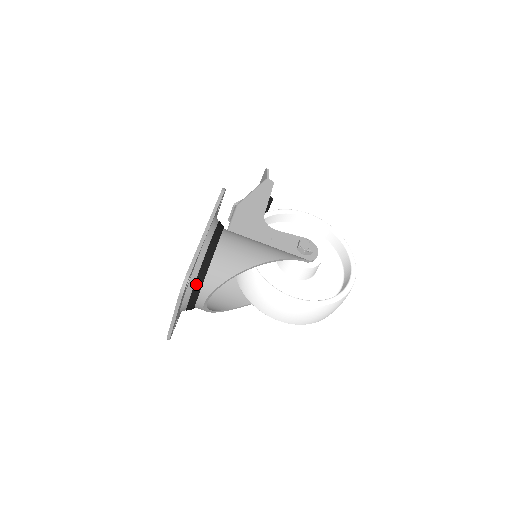
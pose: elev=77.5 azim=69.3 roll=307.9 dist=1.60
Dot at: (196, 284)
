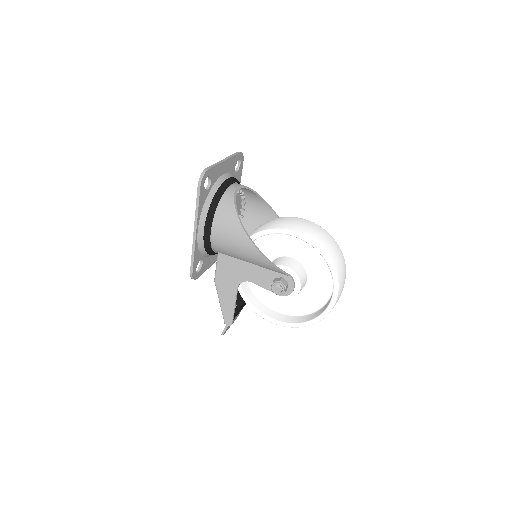
Dot at: (236, 179)
